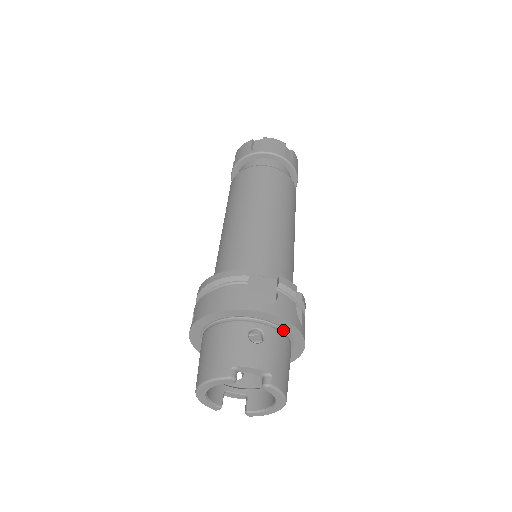
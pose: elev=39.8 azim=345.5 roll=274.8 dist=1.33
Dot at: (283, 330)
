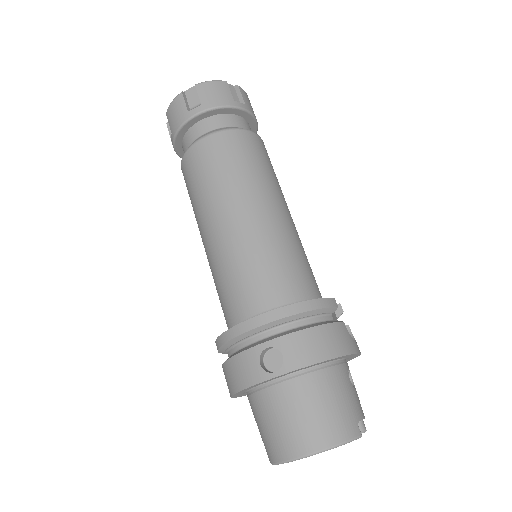
Dot at: occluded
